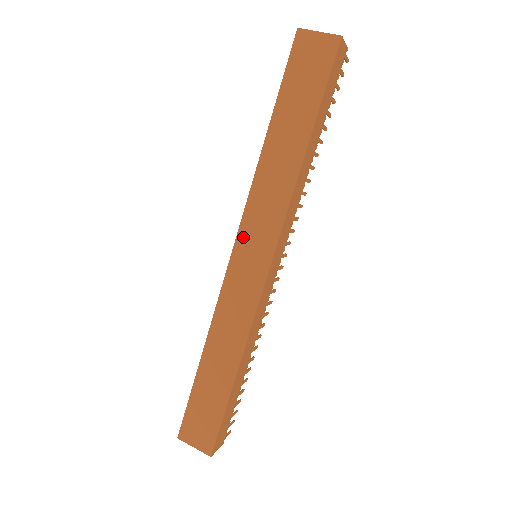
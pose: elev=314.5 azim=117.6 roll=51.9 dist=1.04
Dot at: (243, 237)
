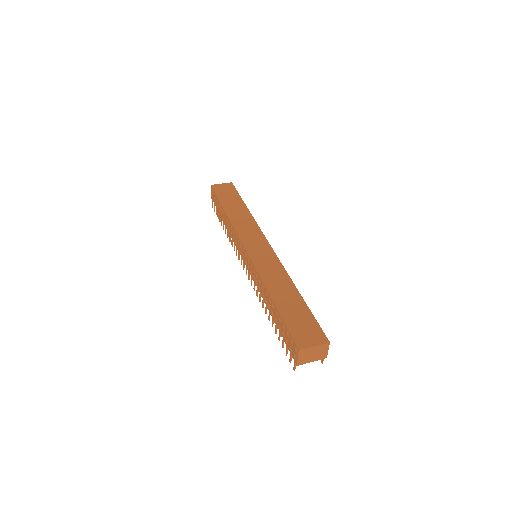
Dot at: (246, 242)
